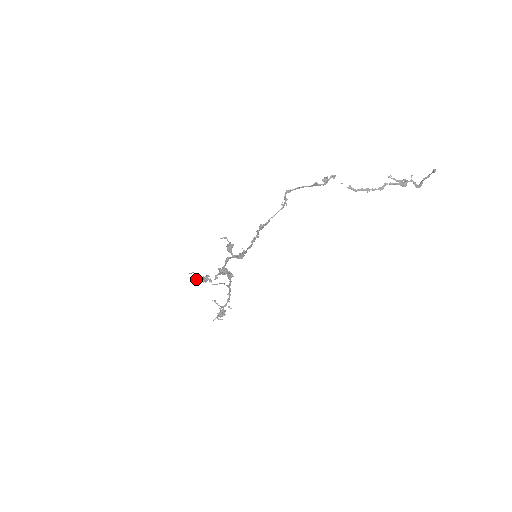
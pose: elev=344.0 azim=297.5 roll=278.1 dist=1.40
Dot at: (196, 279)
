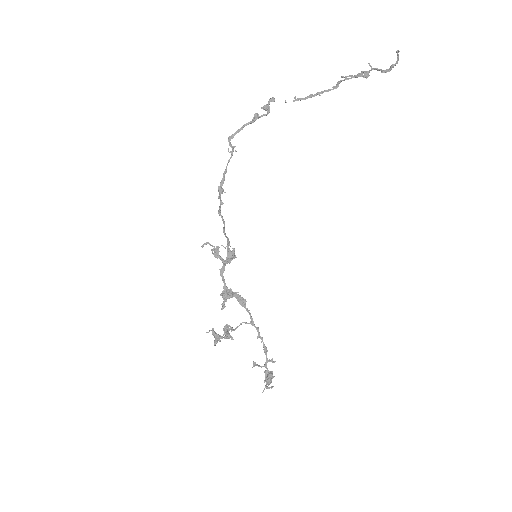
Dot at: (216, 337)
